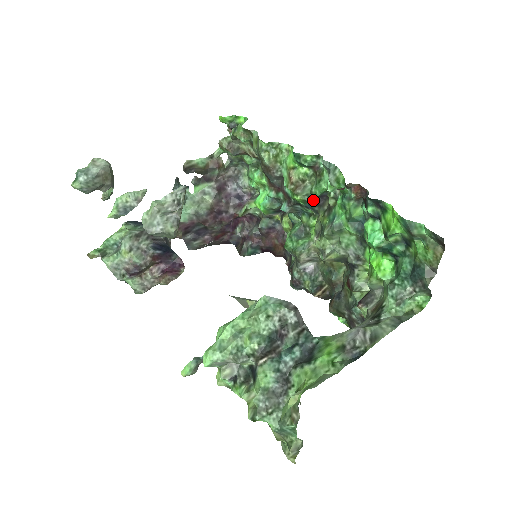
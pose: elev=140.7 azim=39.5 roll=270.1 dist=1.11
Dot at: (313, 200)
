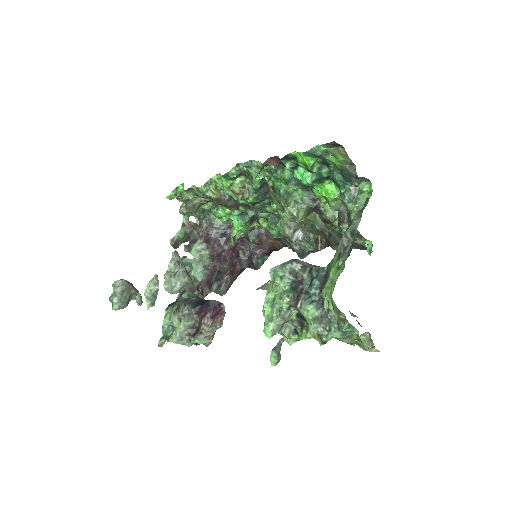
Dot at: (260, 193)
